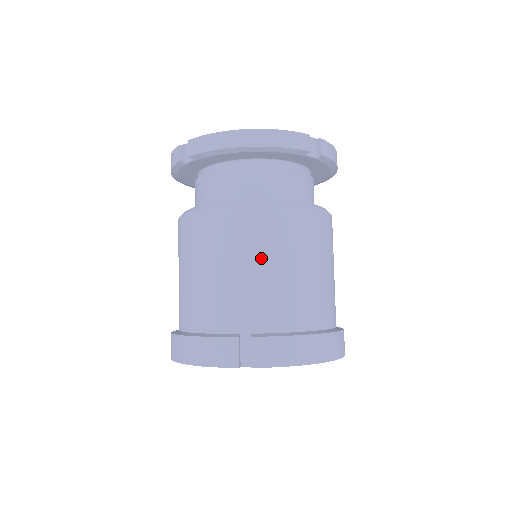
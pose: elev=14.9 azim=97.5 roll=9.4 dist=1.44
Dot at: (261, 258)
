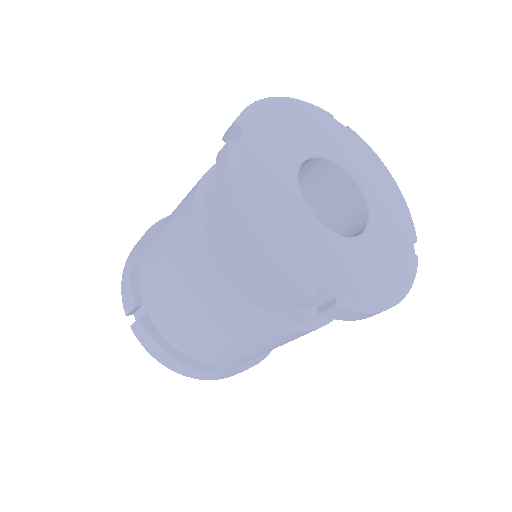
Dot at: occluded
